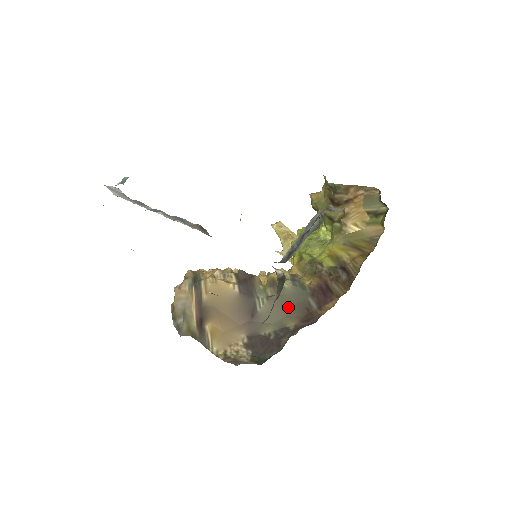
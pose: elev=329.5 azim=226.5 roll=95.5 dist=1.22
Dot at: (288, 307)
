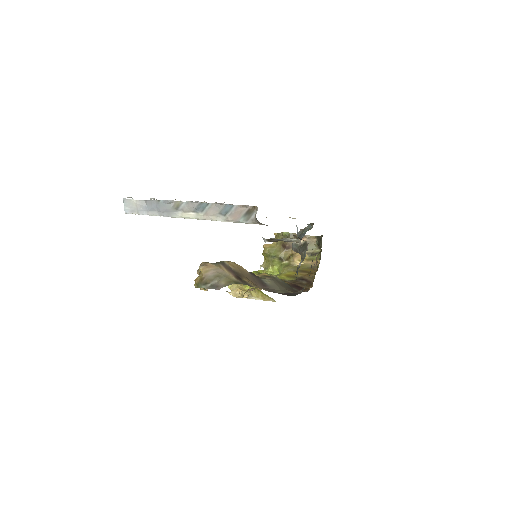
Dot at: (284, 286)
